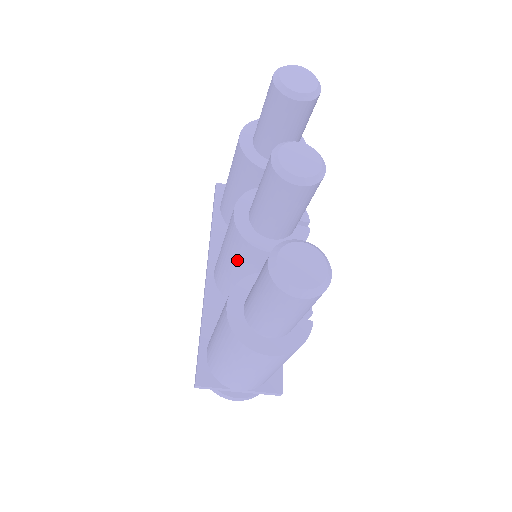
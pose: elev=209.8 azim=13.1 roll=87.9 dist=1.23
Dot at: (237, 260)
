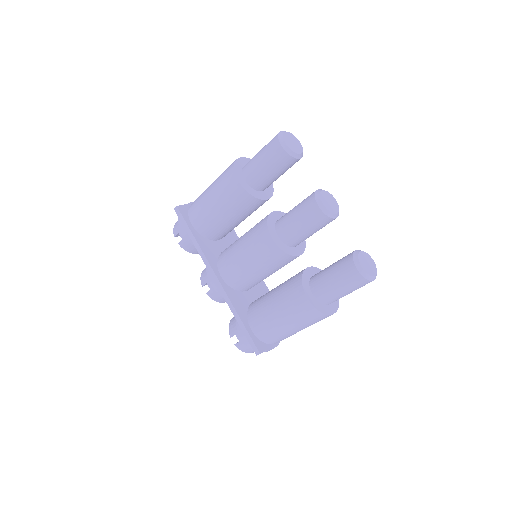
Dot at: (269, 266)
